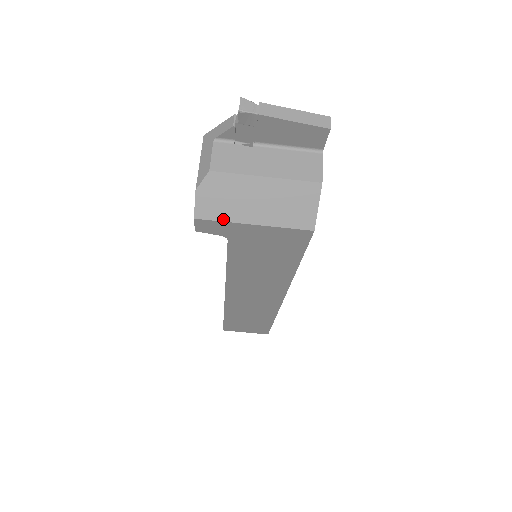
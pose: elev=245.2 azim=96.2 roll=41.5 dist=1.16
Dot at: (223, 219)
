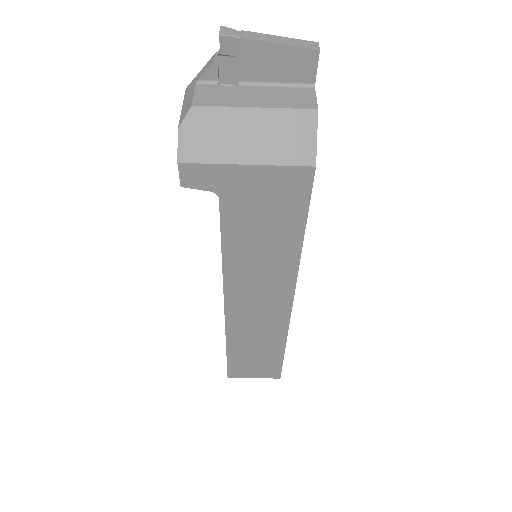
Dot at: (211, 161)
